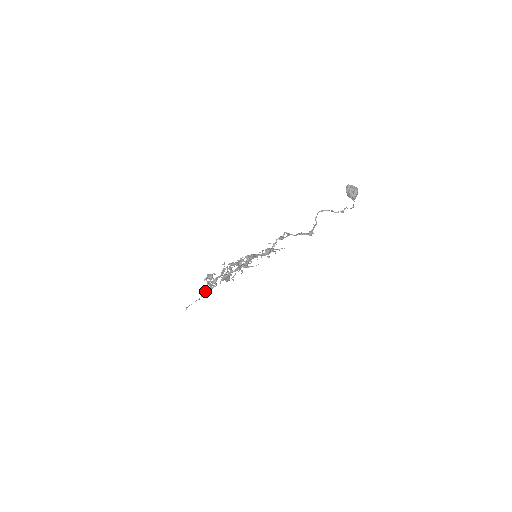
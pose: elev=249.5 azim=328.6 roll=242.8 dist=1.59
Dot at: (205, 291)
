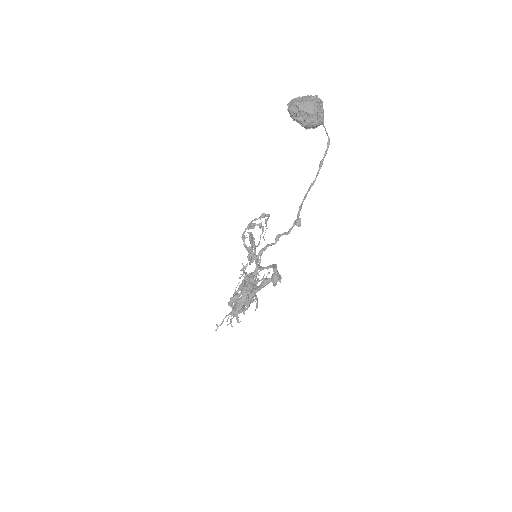
Dot at: (258, 245)
